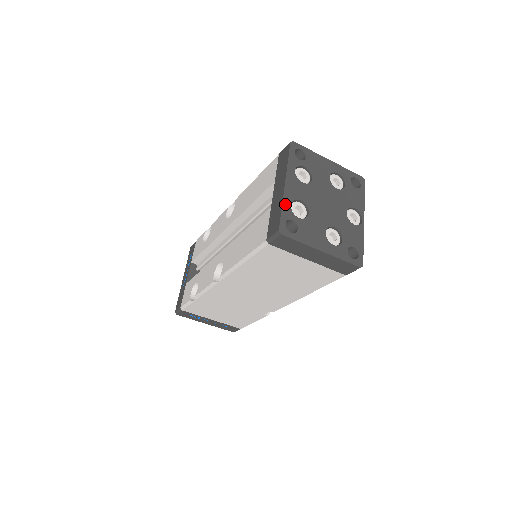
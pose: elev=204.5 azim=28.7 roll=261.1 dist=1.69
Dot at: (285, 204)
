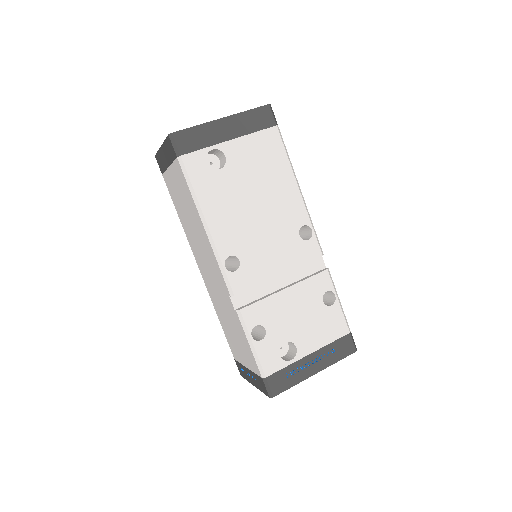
Dot at: occluded
